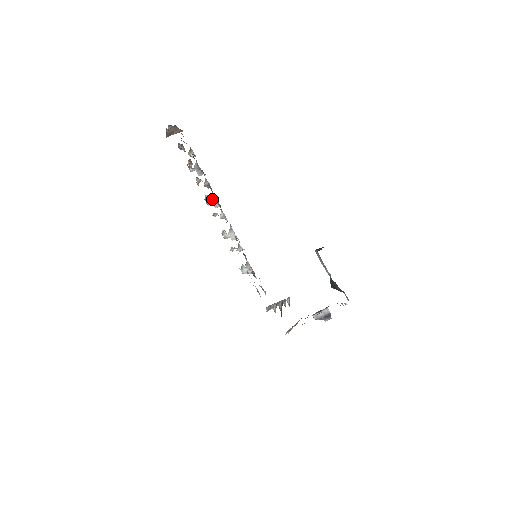
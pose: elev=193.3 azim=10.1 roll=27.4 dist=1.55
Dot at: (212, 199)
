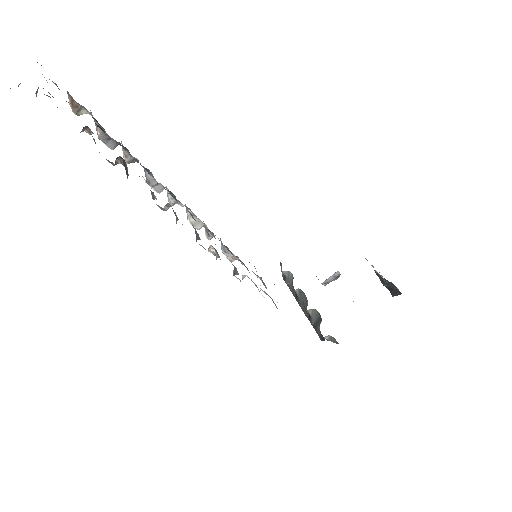
Dot at: (150, 183)
